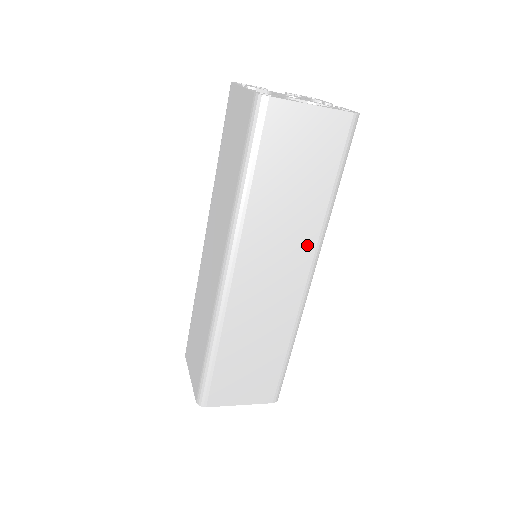
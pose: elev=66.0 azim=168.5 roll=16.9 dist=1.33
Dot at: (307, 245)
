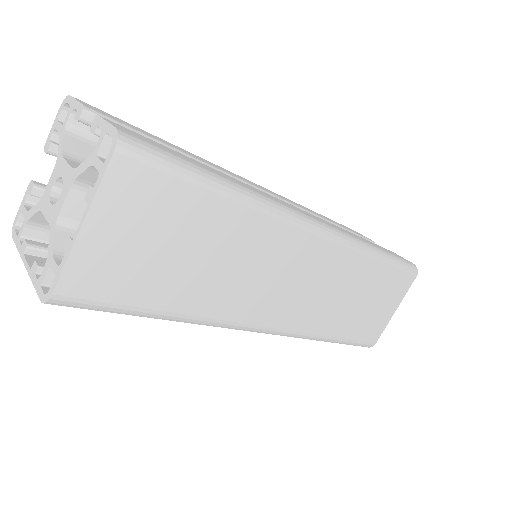
Dot at: (279, 236)
